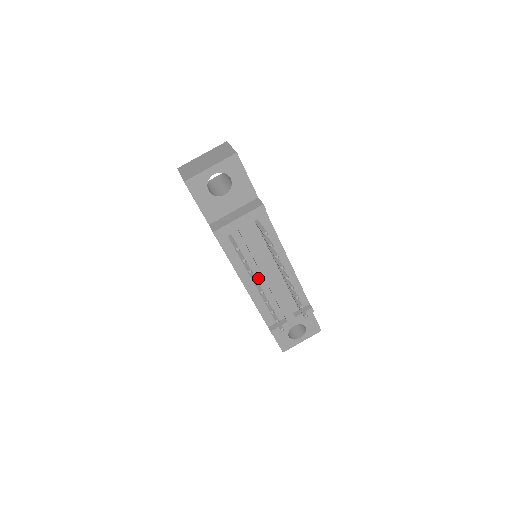
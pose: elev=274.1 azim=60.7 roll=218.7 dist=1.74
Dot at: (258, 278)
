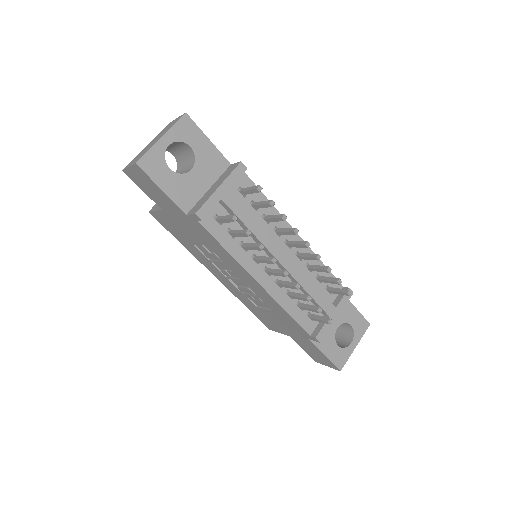
Dot at: (272, 268)
